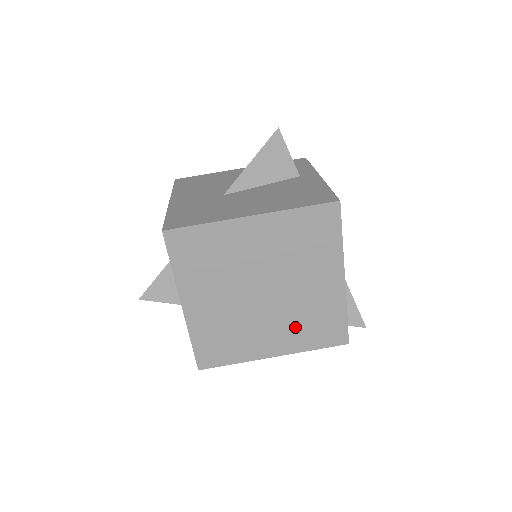
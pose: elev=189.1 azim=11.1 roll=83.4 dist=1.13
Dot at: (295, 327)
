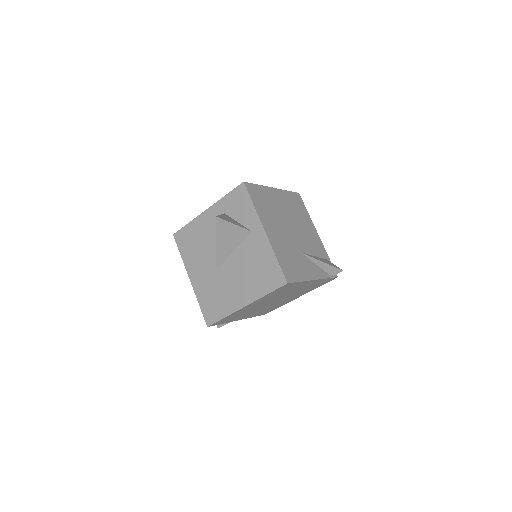
Dot at: (302, 292)
